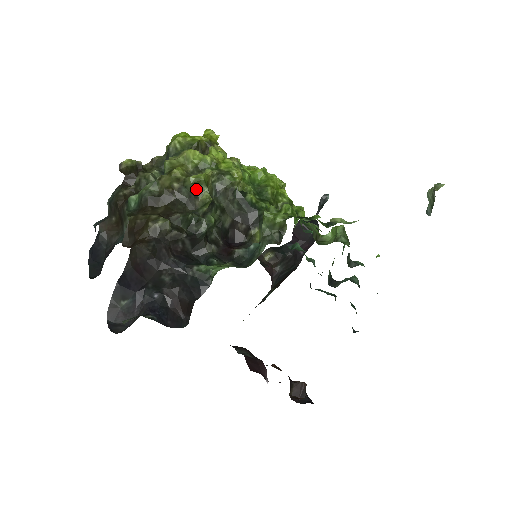
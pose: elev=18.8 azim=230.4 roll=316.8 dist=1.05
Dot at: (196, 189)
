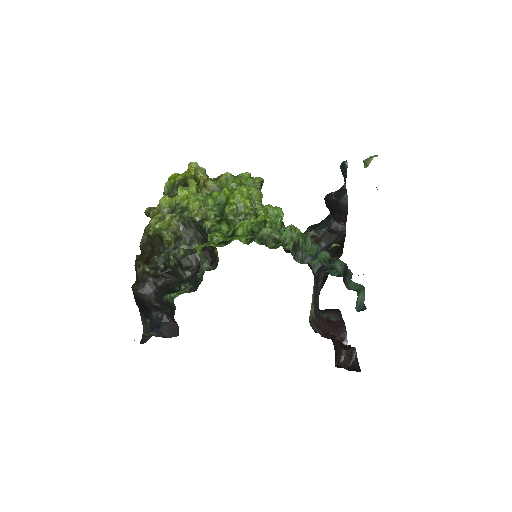
Dot at: (159, 235)
